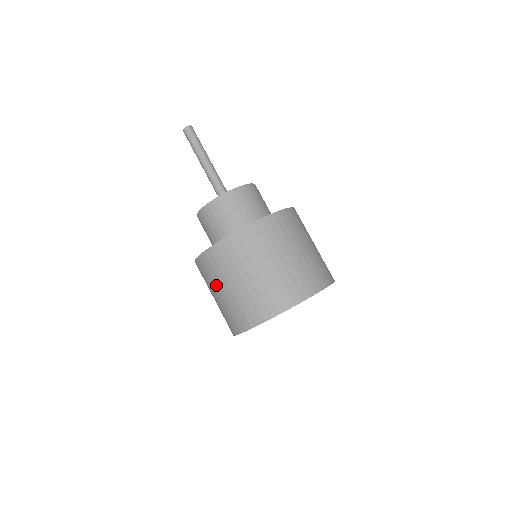
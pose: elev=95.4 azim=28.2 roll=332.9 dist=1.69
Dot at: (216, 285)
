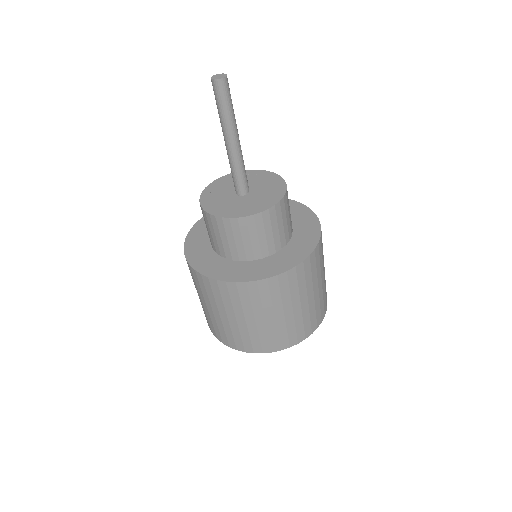
Dot at: occluded
